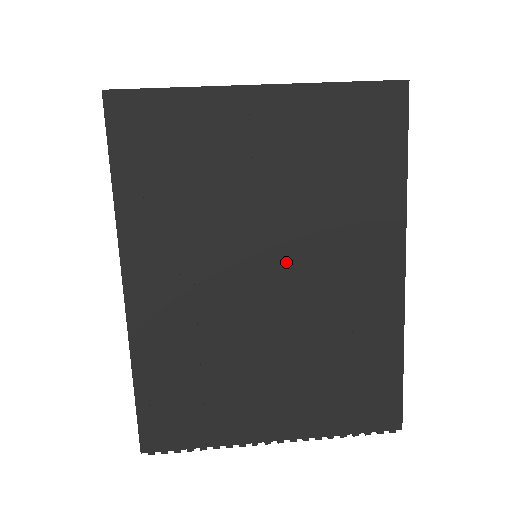
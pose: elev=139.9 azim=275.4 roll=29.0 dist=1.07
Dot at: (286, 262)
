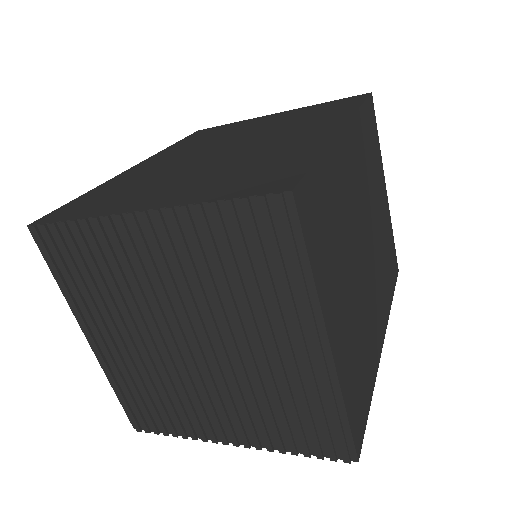
Dot at: (245, 142)
